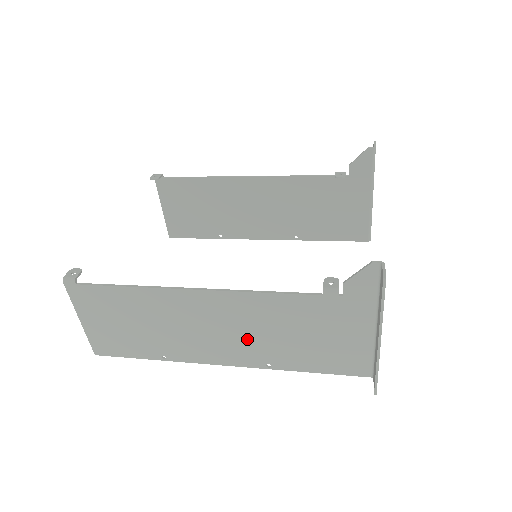
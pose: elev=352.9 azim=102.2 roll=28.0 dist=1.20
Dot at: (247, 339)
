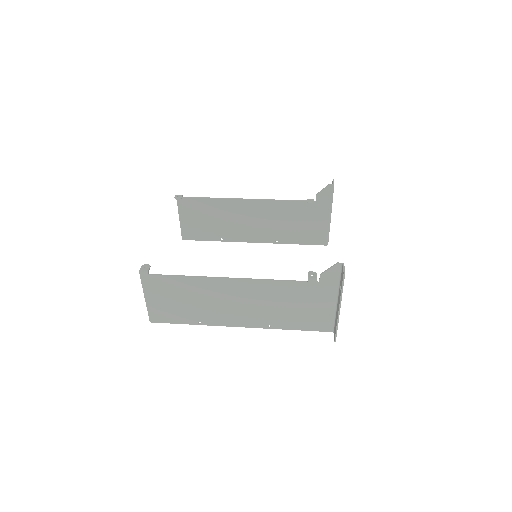
Dot at: (258, 309)
